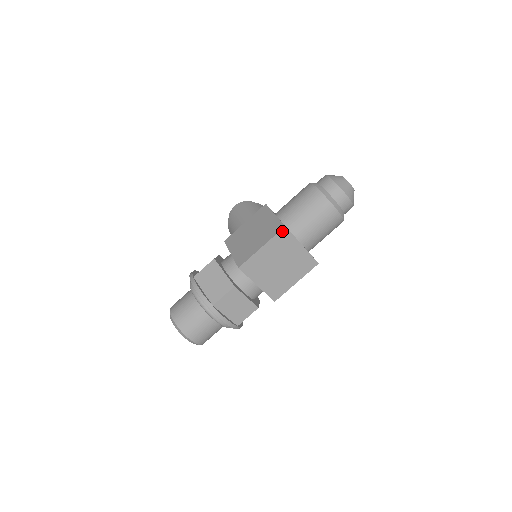
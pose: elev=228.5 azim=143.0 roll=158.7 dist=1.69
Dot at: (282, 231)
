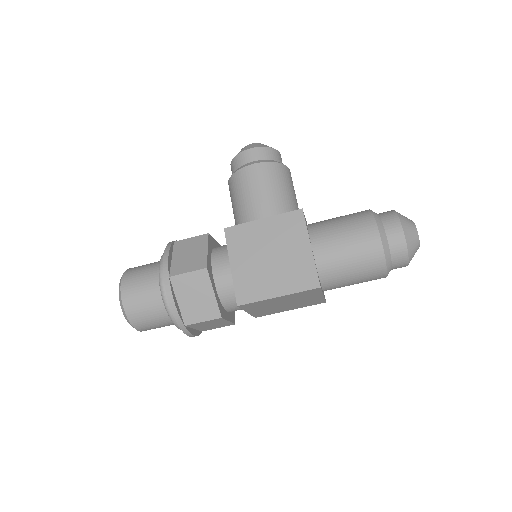
Dot at: (313, 289)
